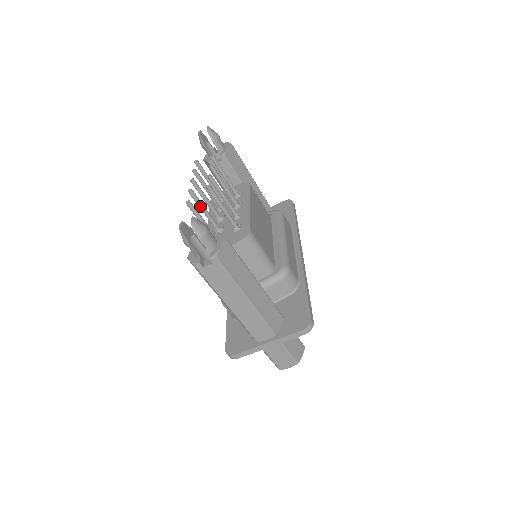
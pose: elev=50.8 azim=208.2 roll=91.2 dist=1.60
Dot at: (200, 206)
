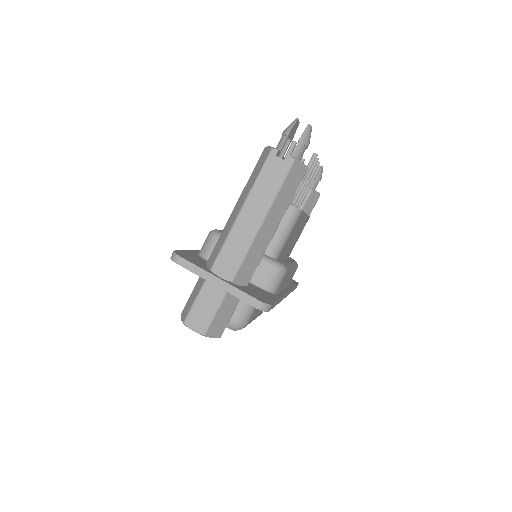
Dot at: occluded
